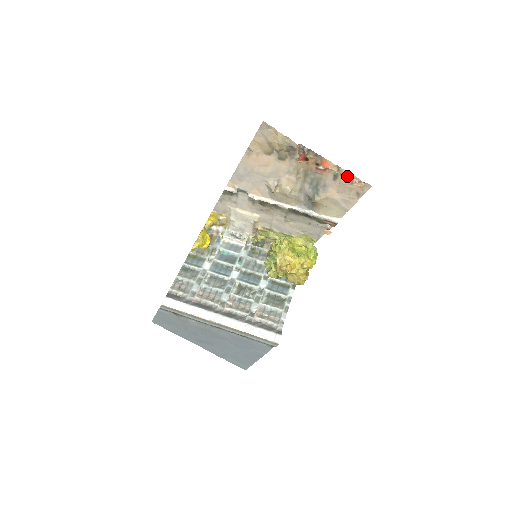
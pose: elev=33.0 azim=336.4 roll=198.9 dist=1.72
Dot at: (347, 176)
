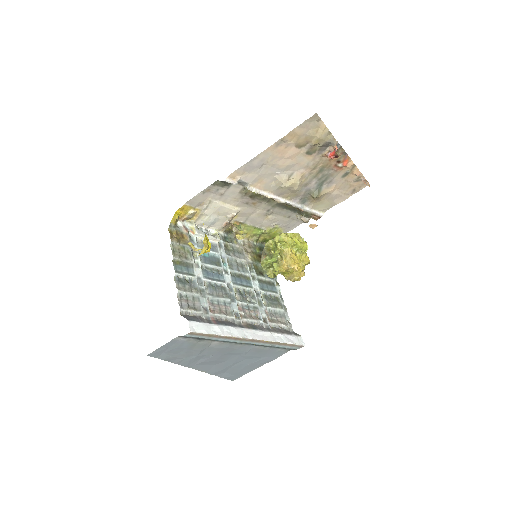
Dot at: (357, 174)
